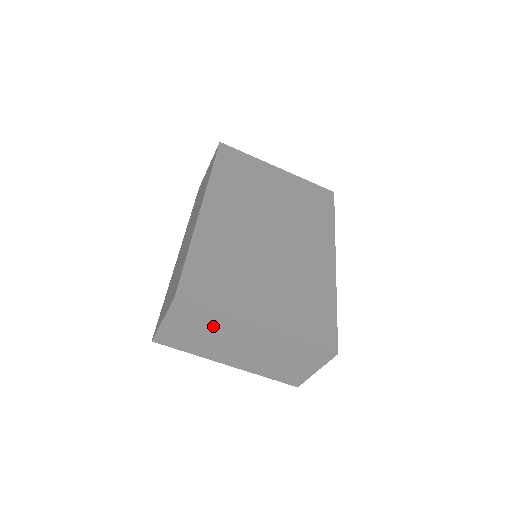
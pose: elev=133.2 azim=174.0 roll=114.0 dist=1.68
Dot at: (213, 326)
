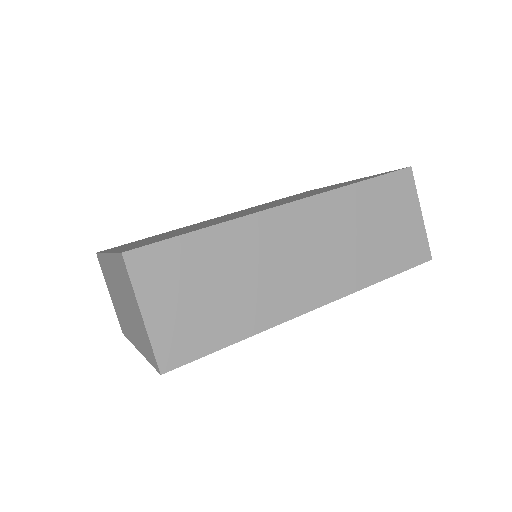
Dot at: (109, 277)
